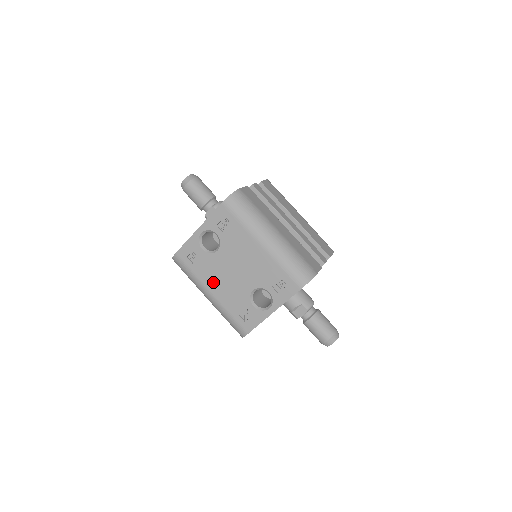
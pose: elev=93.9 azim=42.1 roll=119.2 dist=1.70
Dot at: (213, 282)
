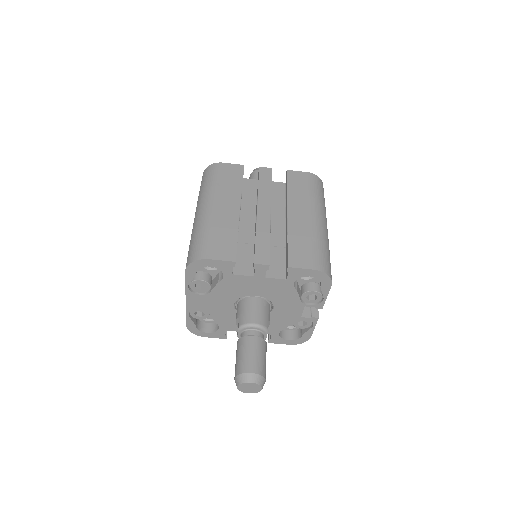
Dot at: occluded
